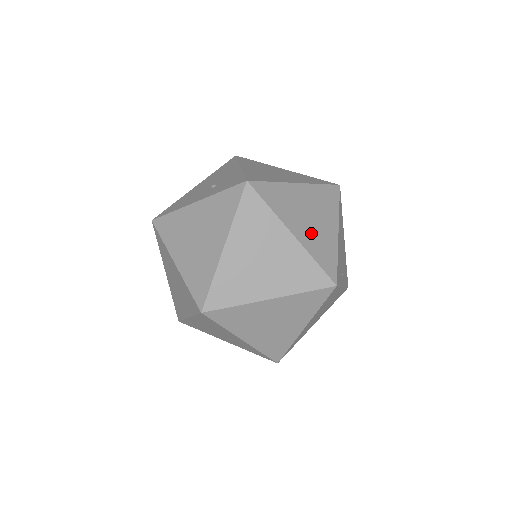
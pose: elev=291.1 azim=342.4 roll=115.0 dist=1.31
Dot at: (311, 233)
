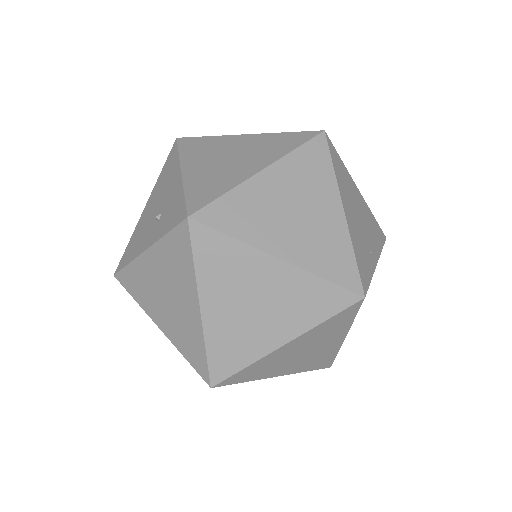
Dot at: (305, 239)
